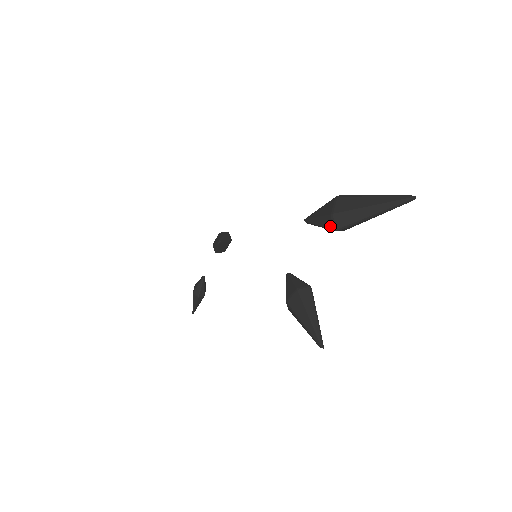
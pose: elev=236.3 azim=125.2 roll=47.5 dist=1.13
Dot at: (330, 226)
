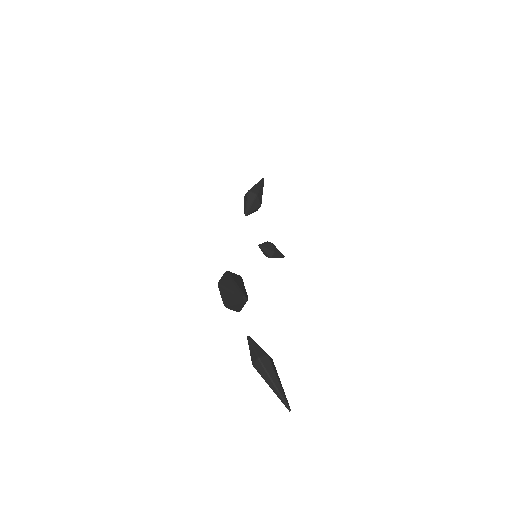
Dot at: occluded
